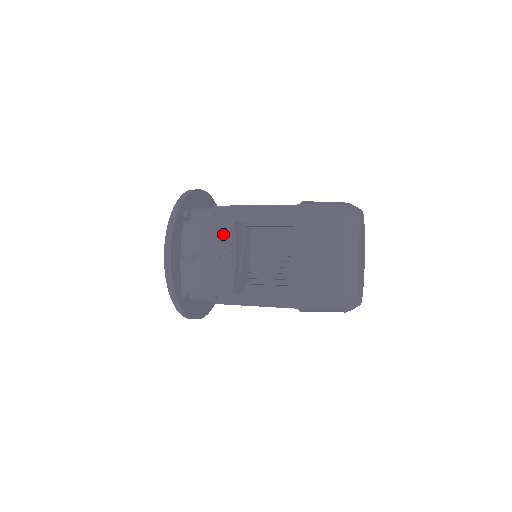
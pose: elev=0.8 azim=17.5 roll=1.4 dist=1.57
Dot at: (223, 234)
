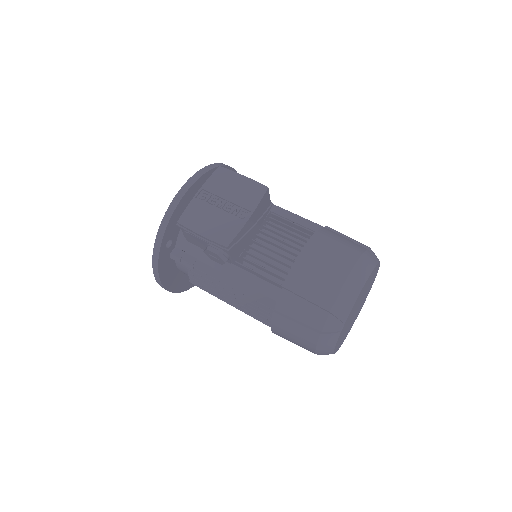
Dot at: (250, 193)
